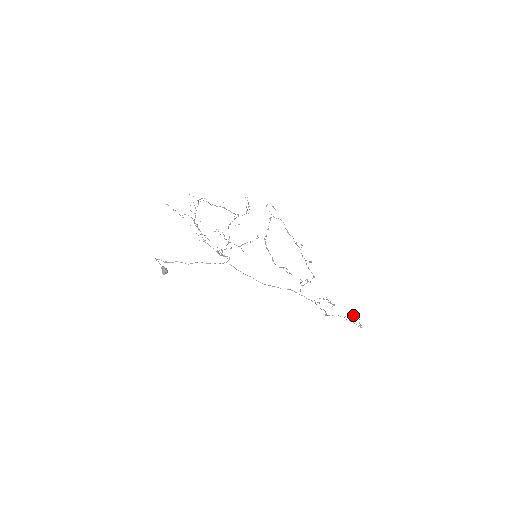
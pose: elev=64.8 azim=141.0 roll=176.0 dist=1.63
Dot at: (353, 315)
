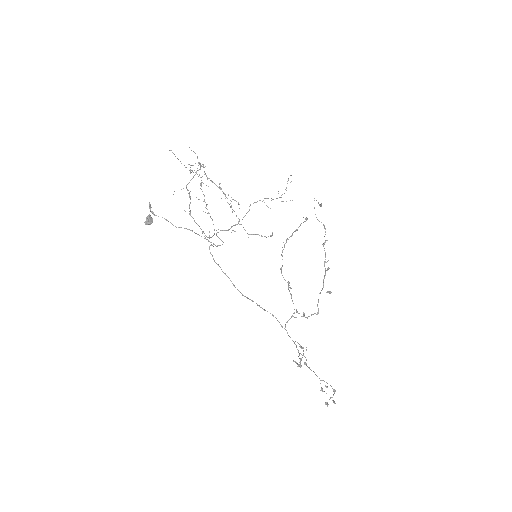
Dot at: (326, 387)
